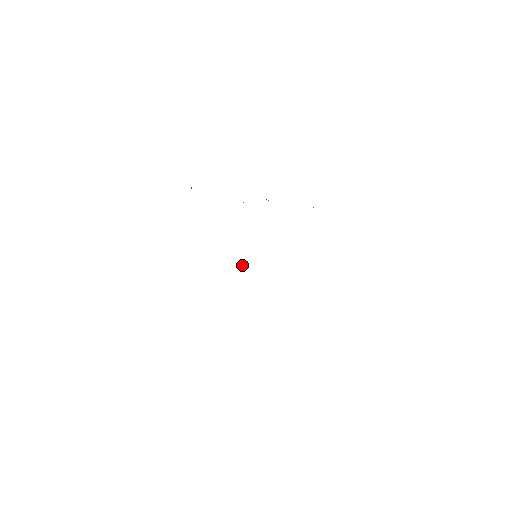
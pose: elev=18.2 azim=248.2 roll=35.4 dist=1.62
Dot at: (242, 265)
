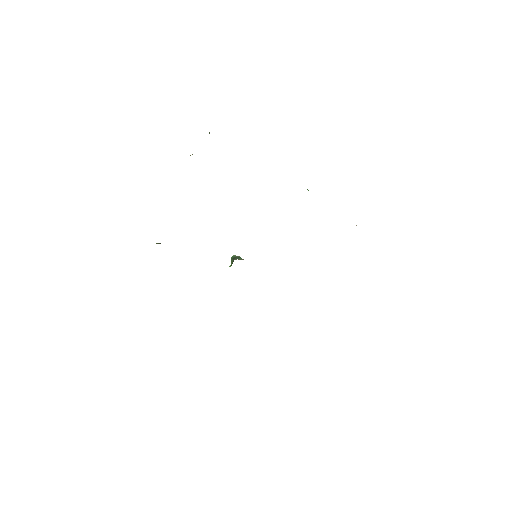
Dot at: (231, 259)
